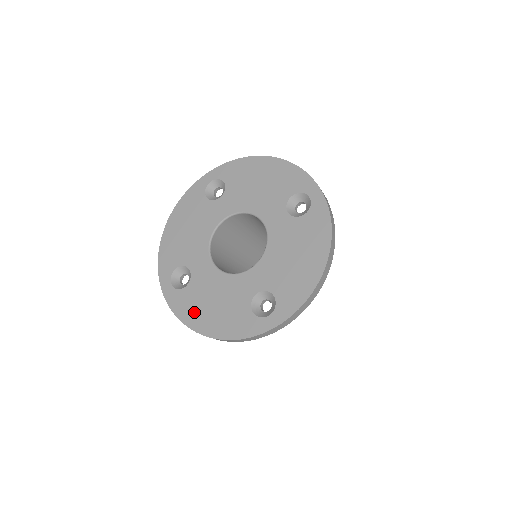
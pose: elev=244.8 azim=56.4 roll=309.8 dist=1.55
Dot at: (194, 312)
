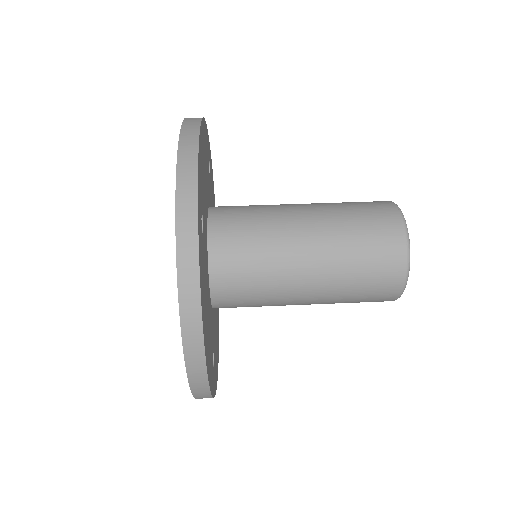
Dot at: occluded
